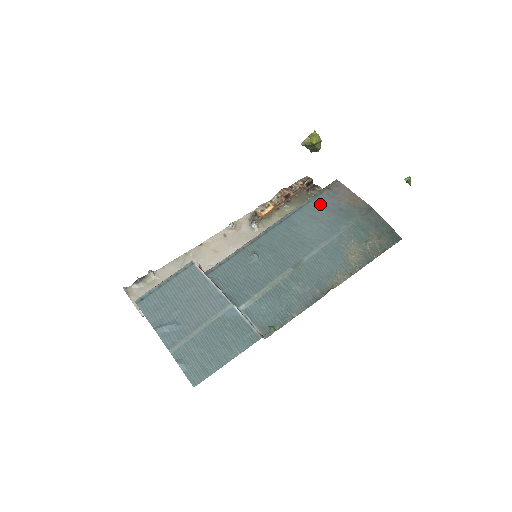
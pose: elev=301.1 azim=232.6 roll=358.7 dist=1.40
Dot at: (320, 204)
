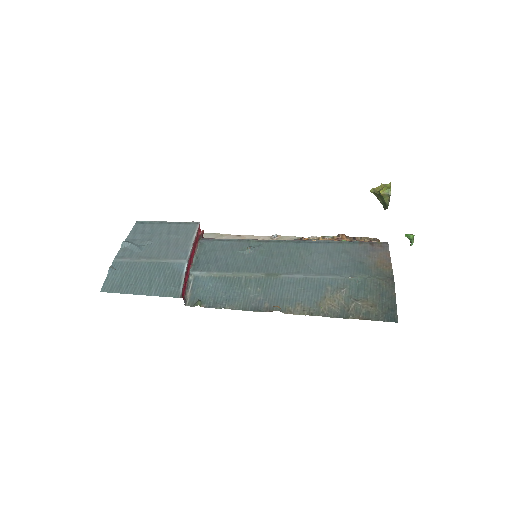
Dot at: (348, 249)
